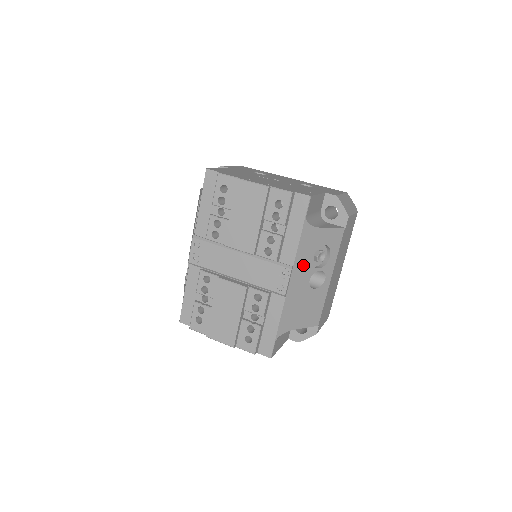
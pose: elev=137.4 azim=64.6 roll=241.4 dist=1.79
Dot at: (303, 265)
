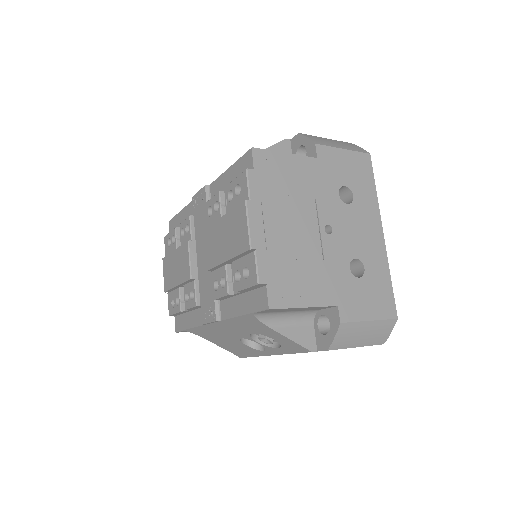
Dot at: (236, 328)
